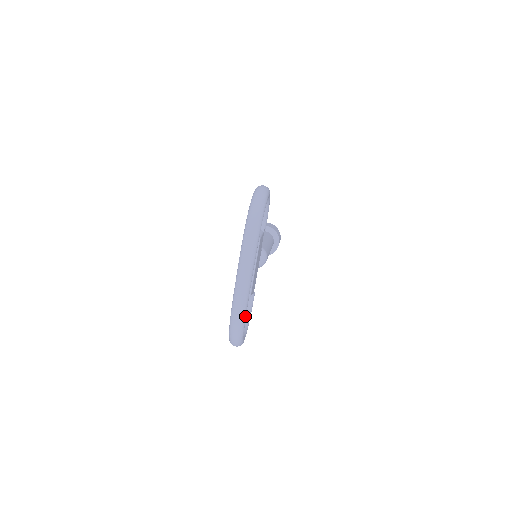
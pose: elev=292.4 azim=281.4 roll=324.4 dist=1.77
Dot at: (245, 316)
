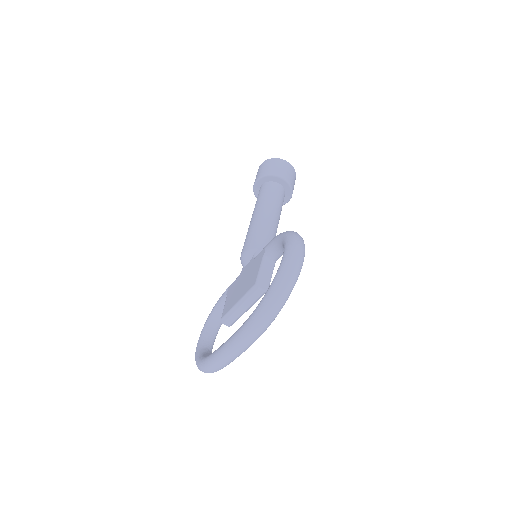
Dot at: occluded
